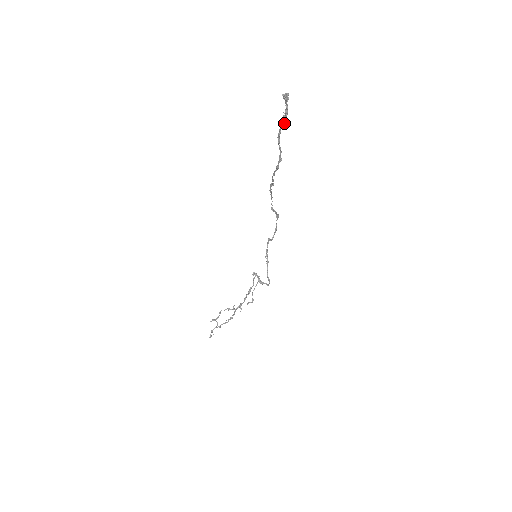
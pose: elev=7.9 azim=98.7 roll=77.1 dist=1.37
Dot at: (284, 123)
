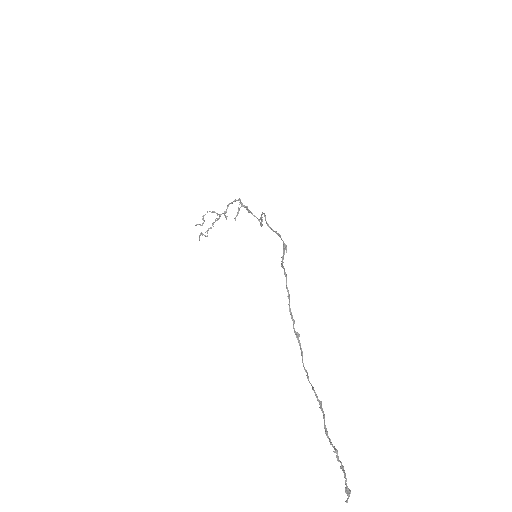
Dot at: (337, 451)
